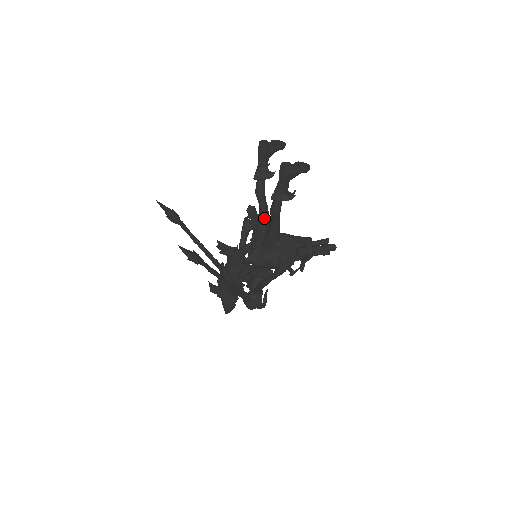
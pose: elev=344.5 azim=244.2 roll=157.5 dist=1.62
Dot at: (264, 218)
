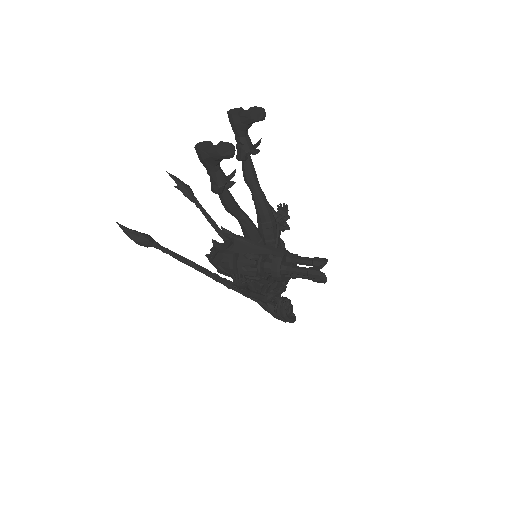
Dot at: (258, 211)
